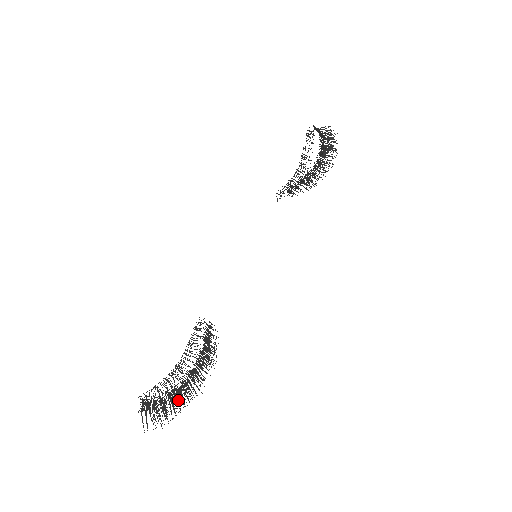
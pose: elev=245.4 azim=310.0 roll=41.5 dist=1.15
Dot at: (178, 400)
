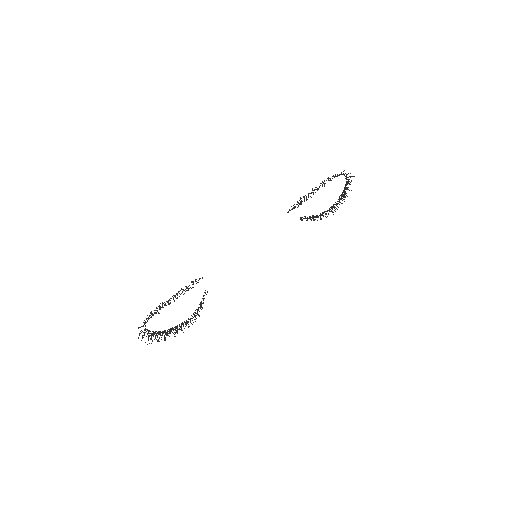
Dot at: (168, 333)
